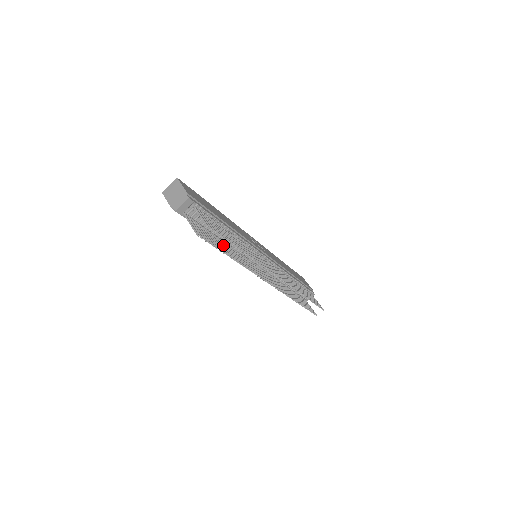
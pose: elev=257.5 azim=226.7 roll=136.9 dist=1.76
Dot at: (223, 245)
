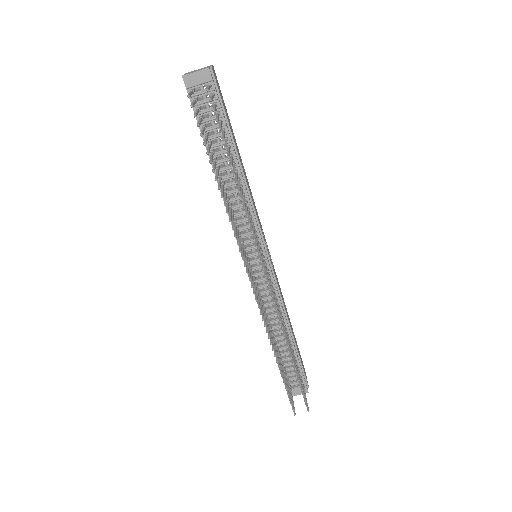
Dot at: (218, 171)
